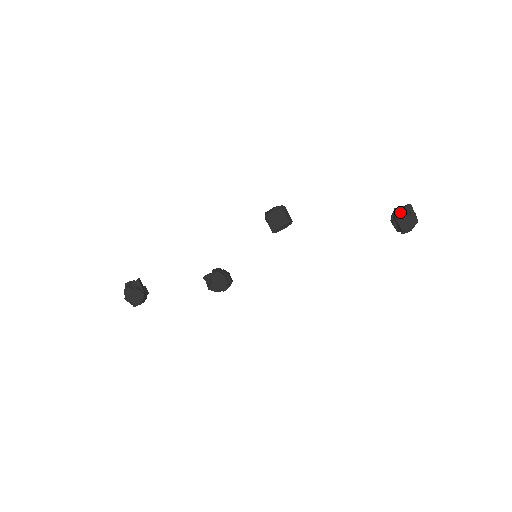
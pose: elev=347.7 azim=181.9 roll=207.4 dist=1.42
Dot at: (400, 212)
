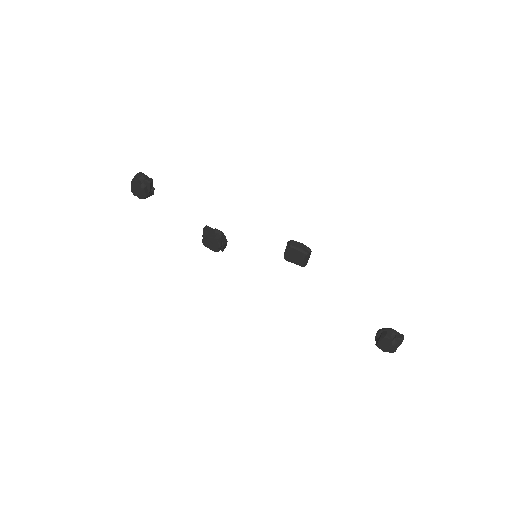
Dot at: (389, 338)
